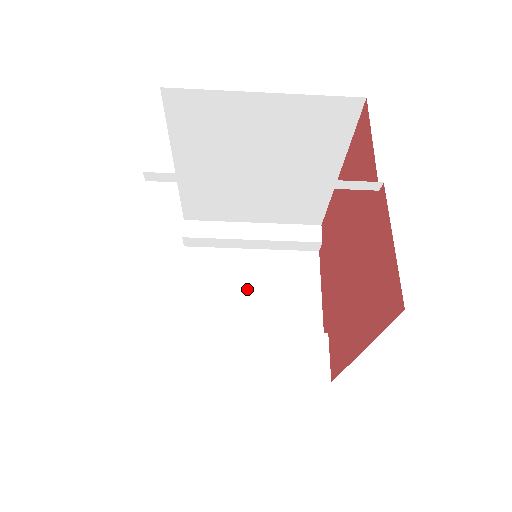
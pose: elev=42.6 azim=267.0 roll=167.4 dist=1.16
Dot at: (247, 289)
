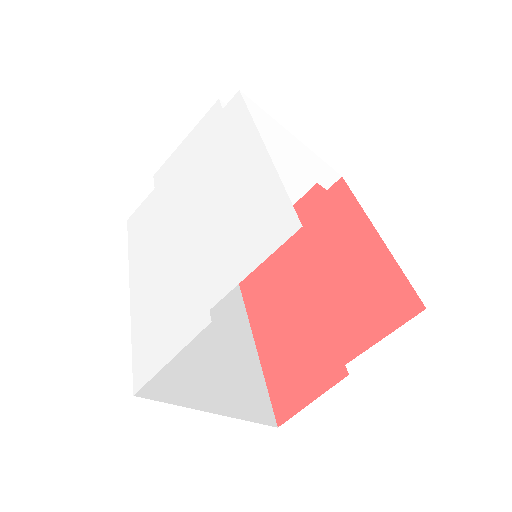
Dot at: occluded
